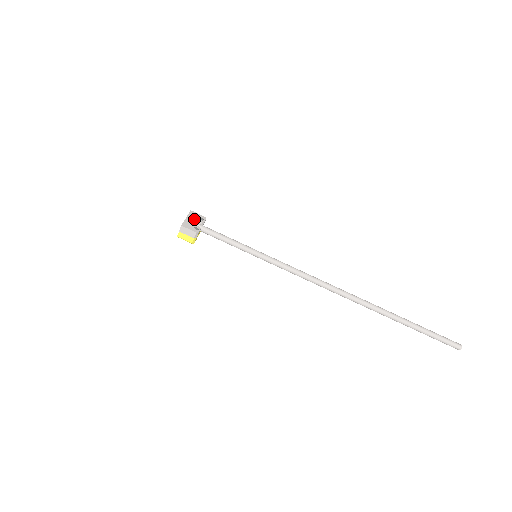
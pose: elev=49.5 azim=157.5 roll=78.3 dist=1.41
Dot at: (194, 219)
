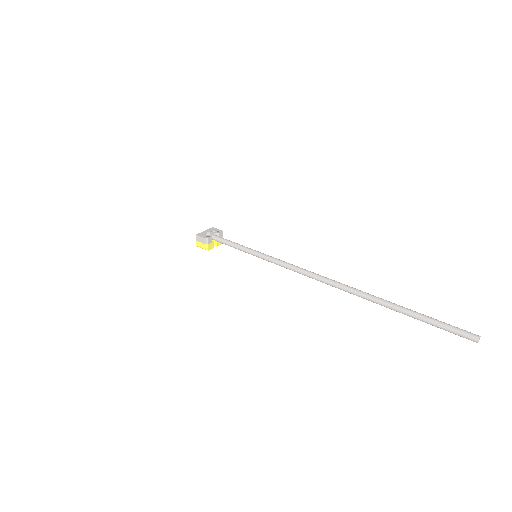
Dot at: (210, 231)
